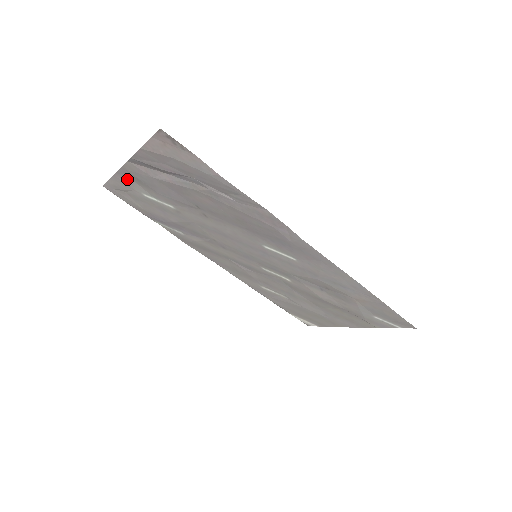
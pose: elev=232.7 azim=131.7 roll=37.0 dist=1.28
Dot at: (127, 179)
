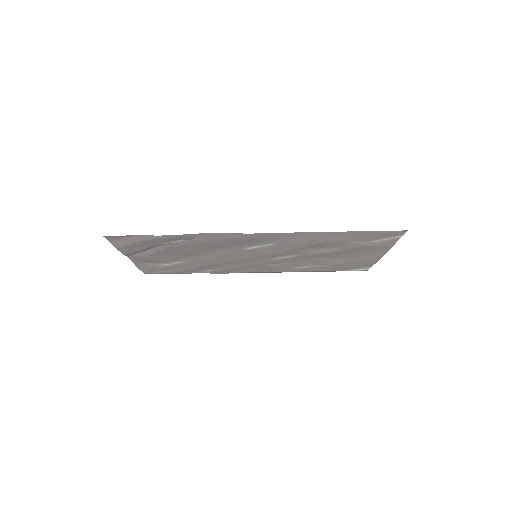
Dot at: (143, 264)
